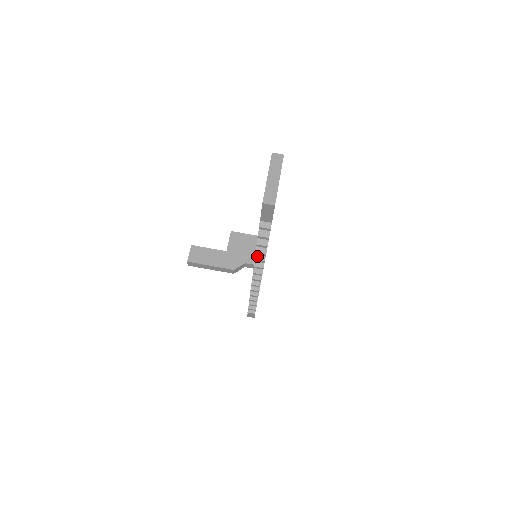
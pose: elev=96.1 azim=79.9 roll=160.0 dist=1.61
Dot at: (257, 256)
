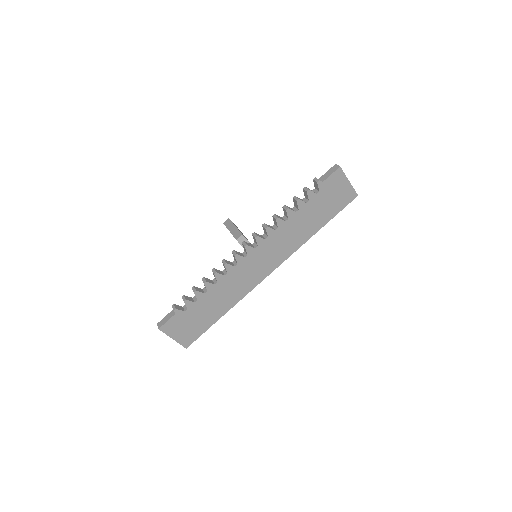
Dot at: (277, 216)
